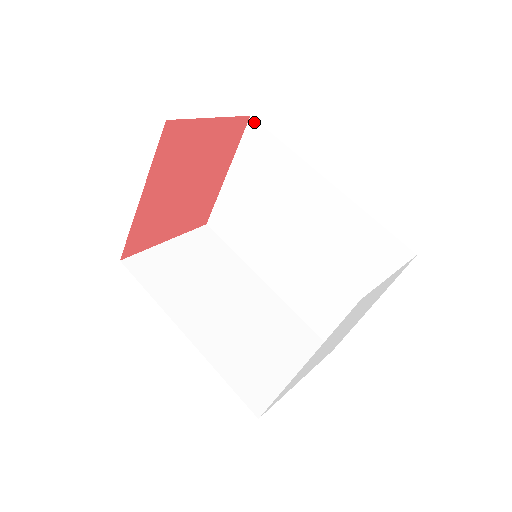
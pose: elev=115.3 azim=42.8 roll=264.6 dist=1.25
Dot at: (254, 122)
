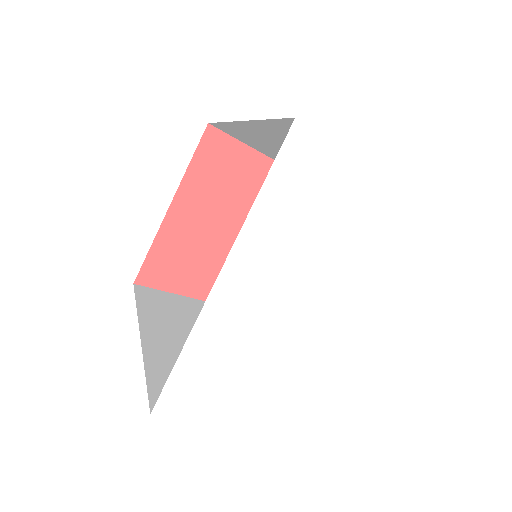
Dot at: occluded
